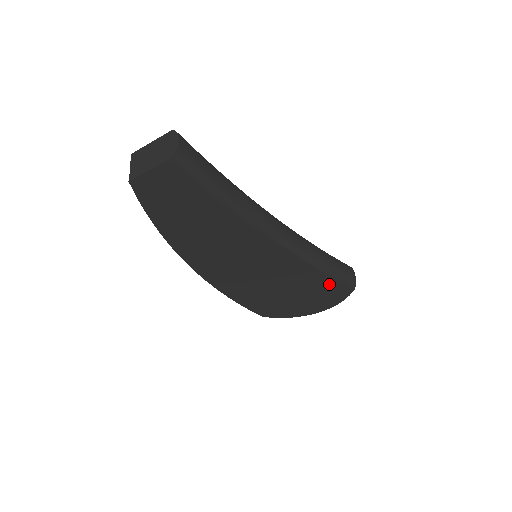
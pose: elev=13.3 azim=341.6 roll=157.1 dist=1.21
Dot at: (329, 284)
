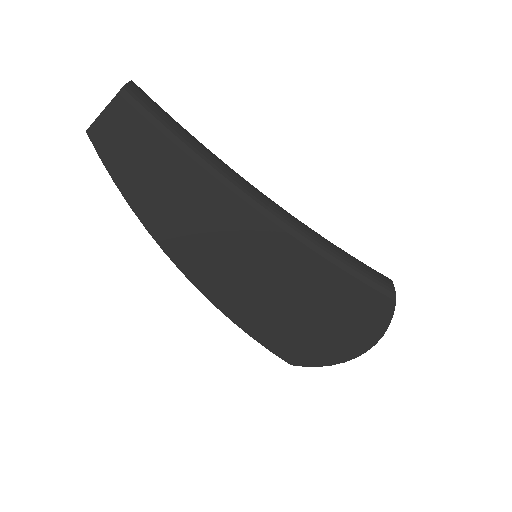
Dot at: (357, 291)
